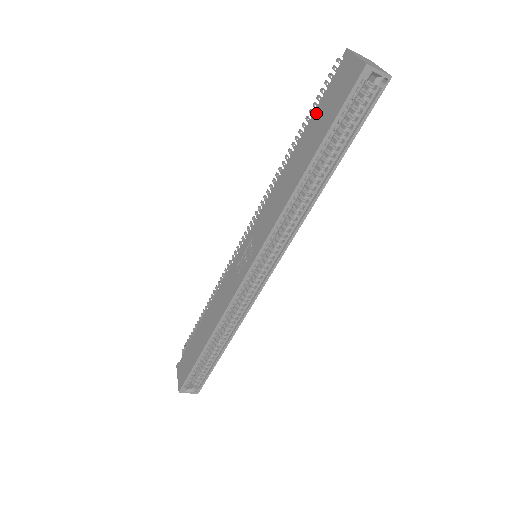
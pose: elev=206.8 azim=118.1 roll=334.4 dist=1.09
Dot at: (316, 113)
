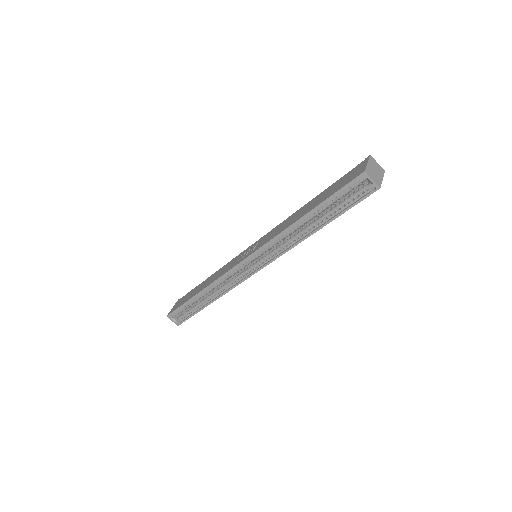
Dot at: (332, 185)
